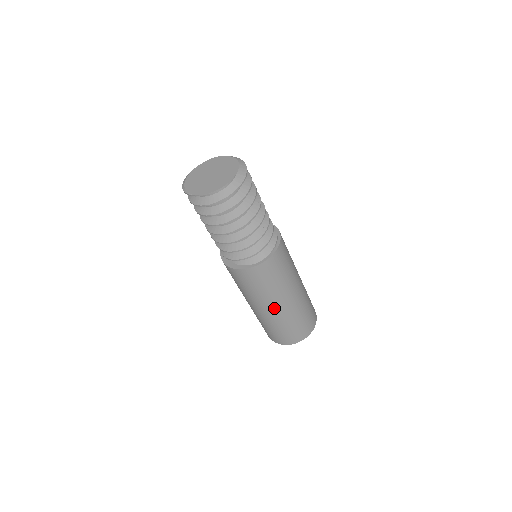
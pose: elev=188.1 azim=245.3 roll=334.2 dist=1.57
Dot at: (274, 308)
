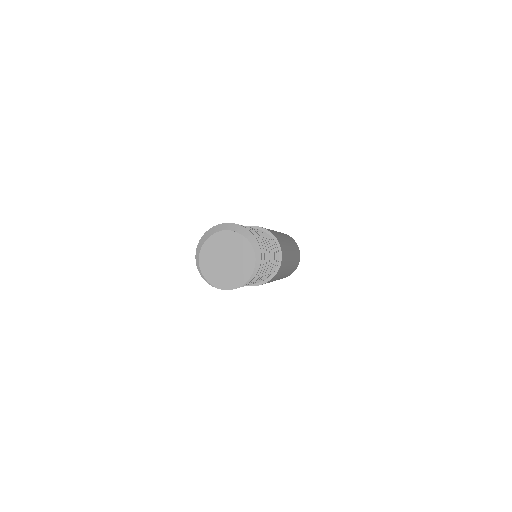
Dot at: occluded
